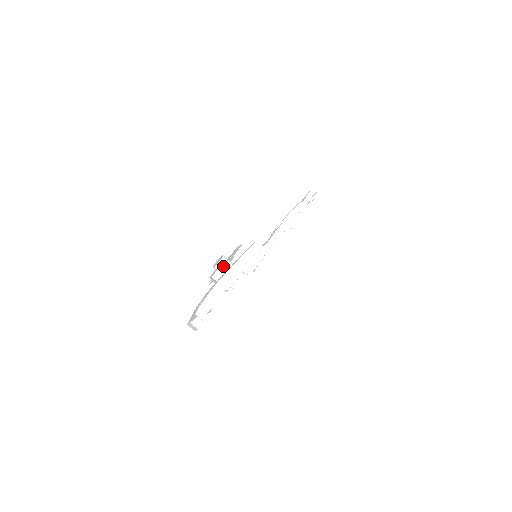
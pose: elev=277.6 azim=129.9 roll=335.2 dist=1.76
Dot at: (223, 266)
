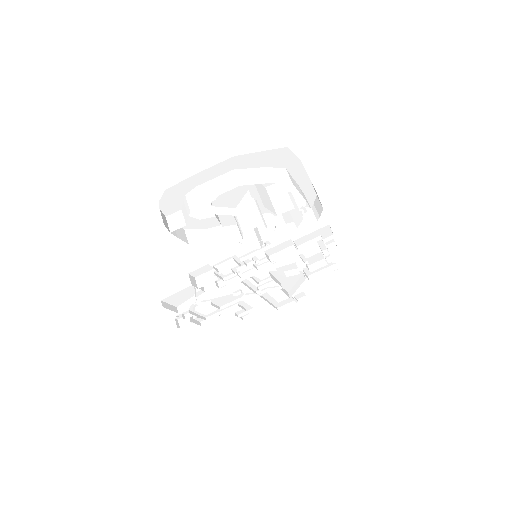
Dot at: (266, 189)
